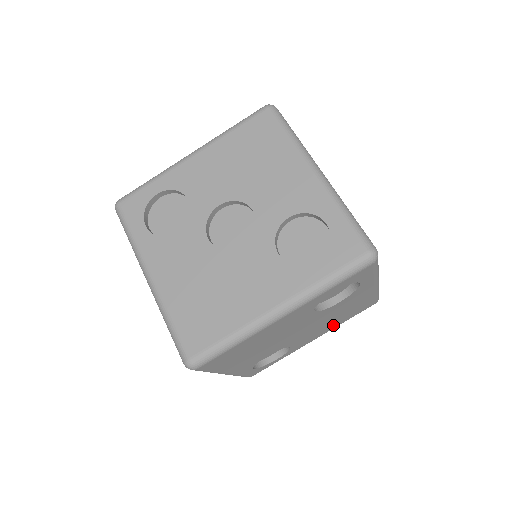
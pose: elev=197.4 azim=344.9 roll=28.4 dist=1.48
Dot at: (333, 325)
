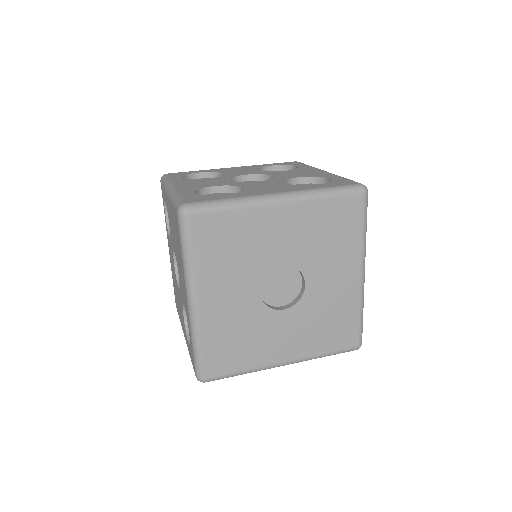
Dot at: occluded
